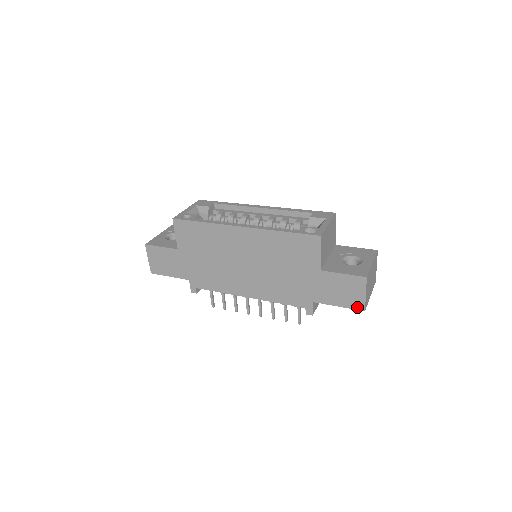
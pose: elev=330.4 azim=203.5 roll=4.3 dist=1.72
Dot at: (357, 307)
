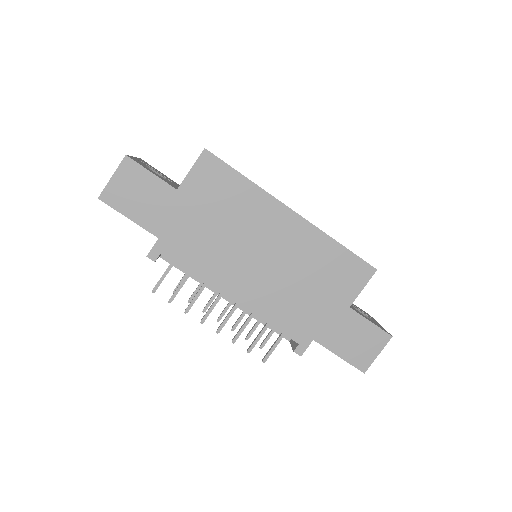
Dot at: (359, 365)
